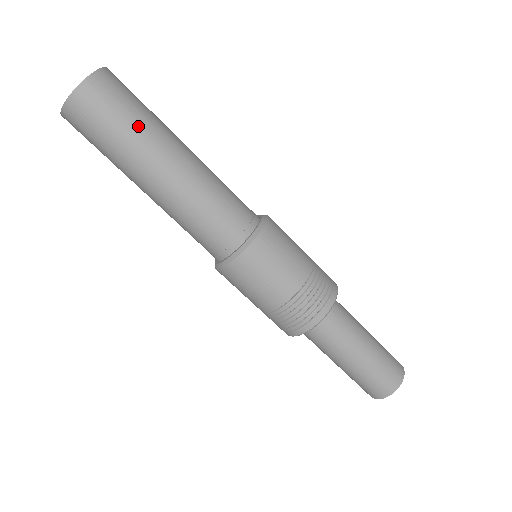
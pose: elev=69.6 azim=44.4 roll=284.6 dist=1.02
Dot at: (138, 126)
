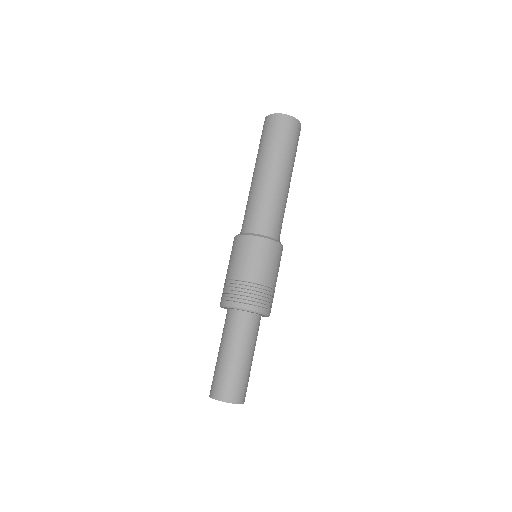
Dot at: (286, 150)
